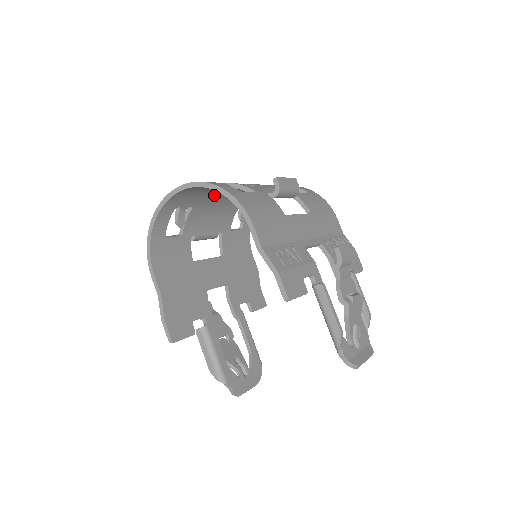
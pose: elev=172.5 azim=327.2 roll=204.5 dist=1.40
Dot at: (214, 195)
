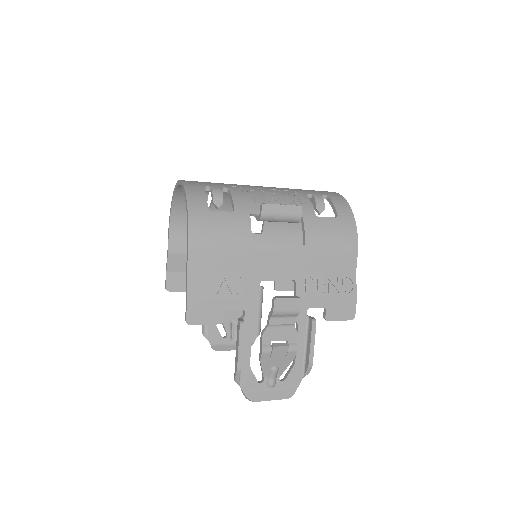
Dot at: occluded
